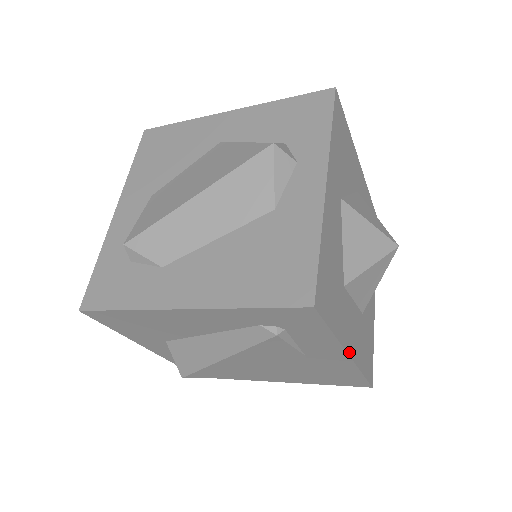
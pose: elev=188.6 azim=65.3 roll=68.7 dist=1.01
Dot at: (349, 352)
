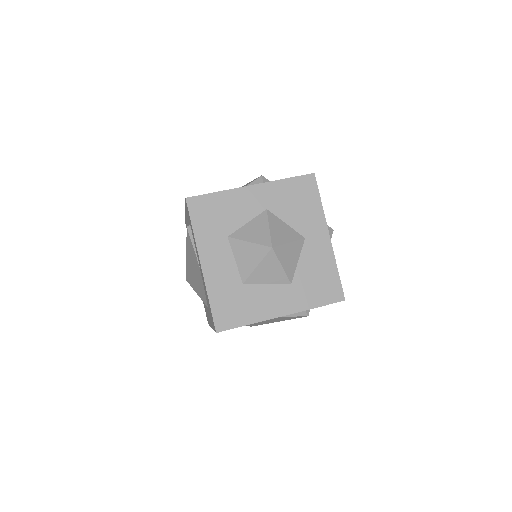
Dot at: (202, 263)
